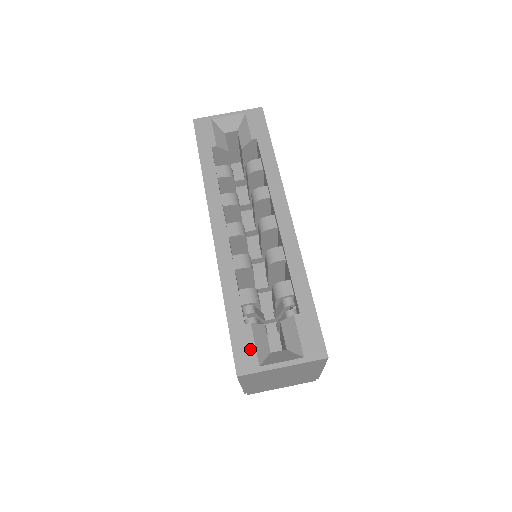
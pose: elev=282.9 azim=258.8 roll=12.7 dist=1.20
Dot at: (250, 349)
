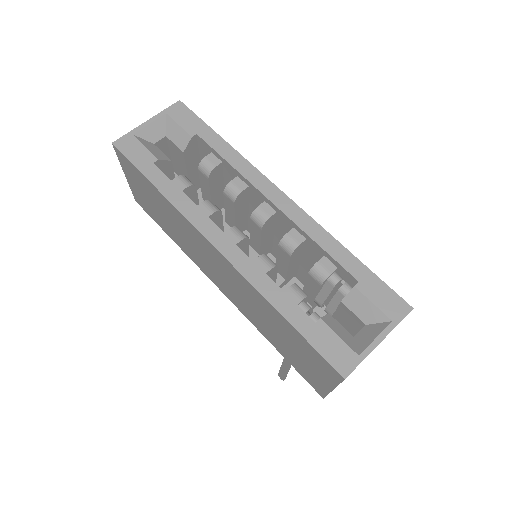
Dot at: (338, 344)
